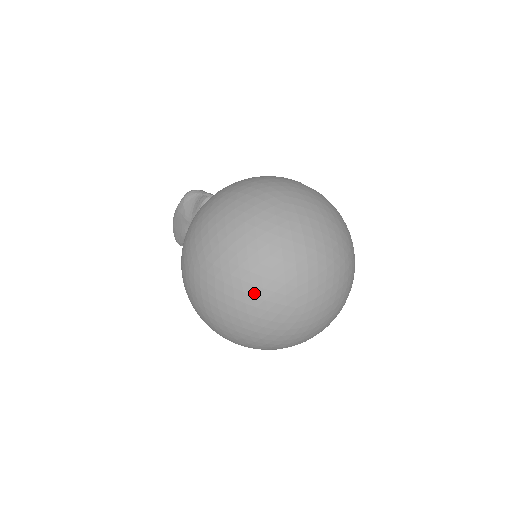
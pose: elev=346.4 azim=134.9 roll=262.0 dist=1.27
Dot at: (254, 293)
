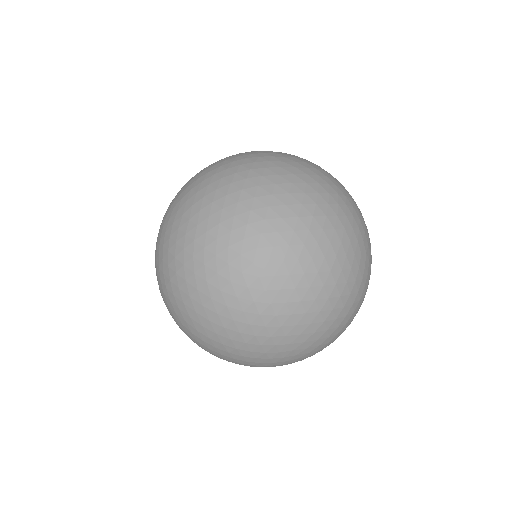
Dot at: (208, 228)
